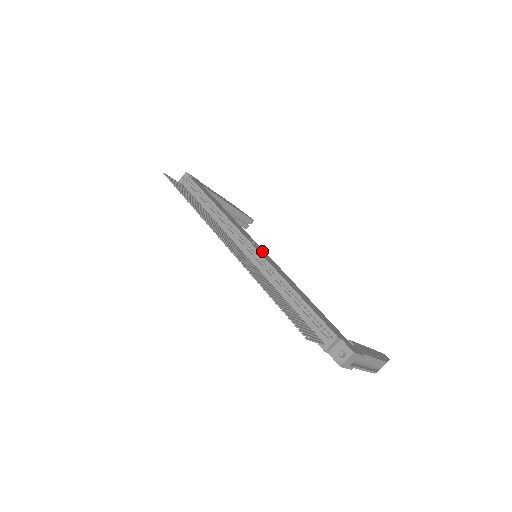
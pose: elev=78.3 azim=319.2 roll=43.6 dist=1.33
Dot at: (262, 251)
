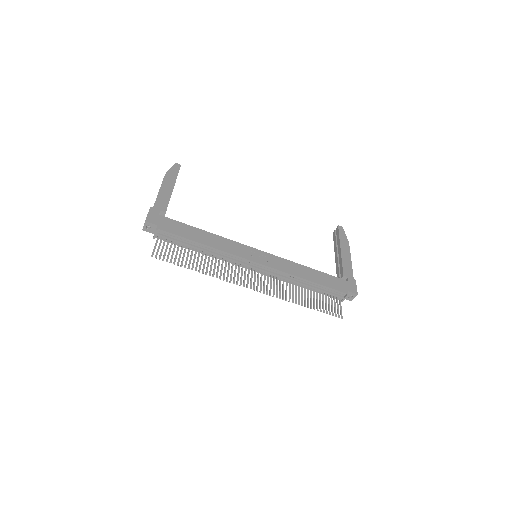
Dot at: (263, 256)
